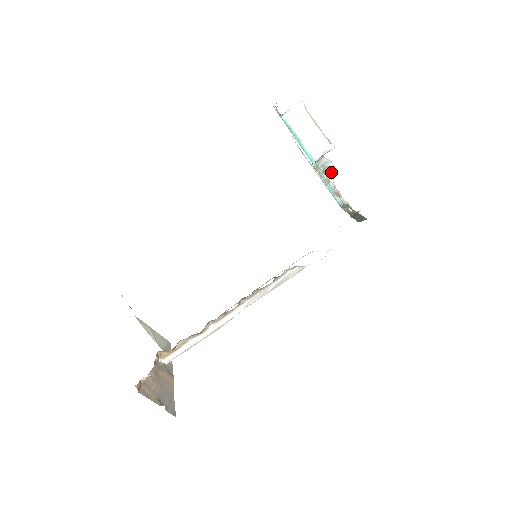
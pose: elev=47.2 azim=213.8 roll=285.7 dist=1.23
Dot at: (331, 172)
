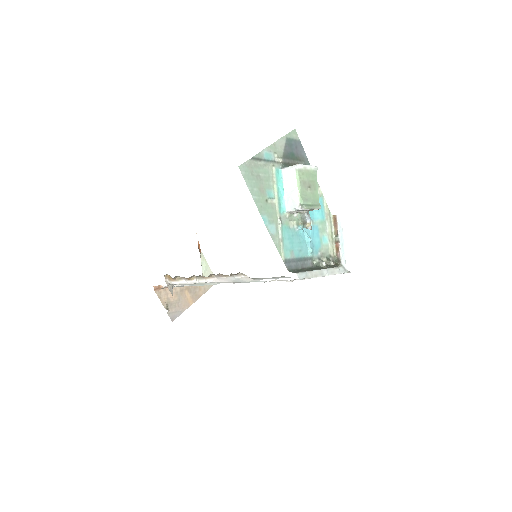
Dot at: (306, 226)
